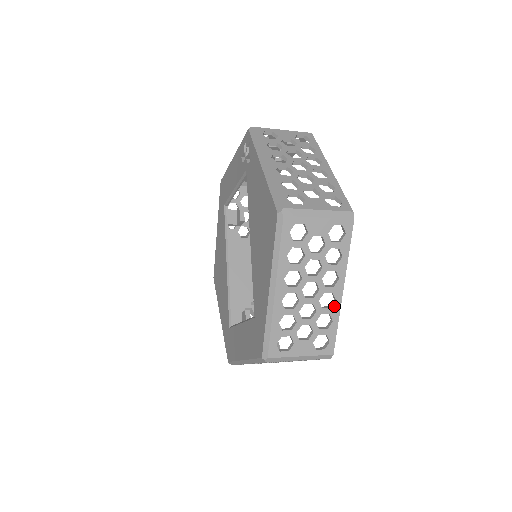
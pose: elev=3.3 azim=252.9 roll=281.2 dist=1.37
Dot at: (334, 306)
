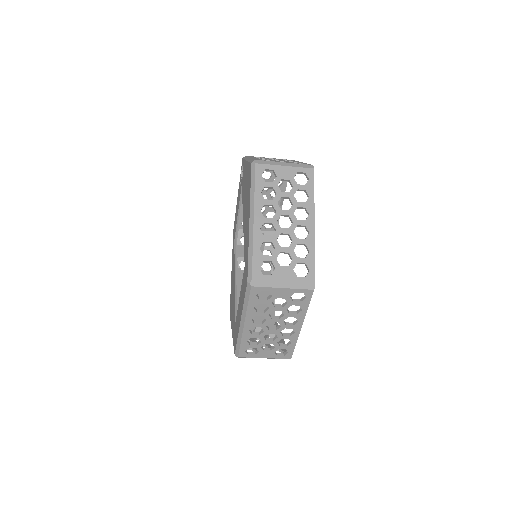
Dot at: (308, 238)
